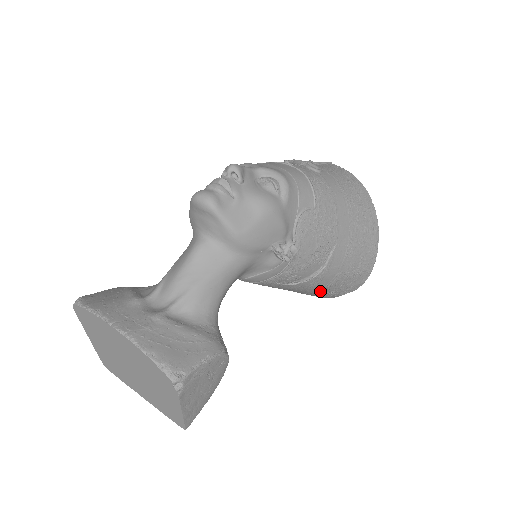
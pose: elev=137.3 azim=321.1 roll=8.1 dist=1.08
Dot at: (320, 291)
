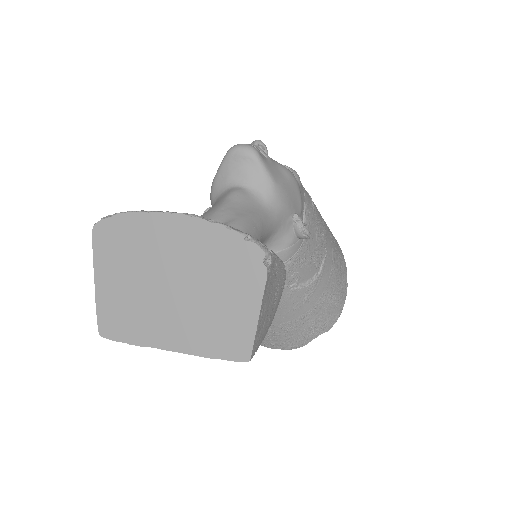
Dot at: (304, 318)
